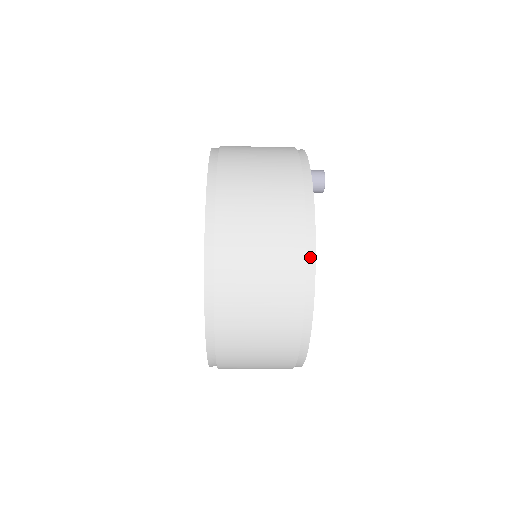
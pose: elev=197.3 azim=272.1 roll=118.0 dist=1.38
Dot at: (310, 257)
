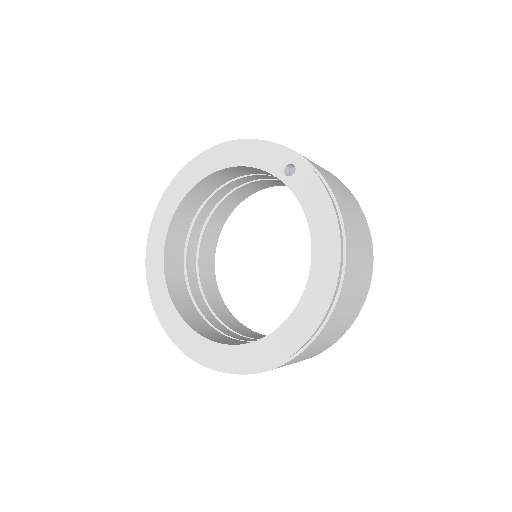
Dot at: occluded
